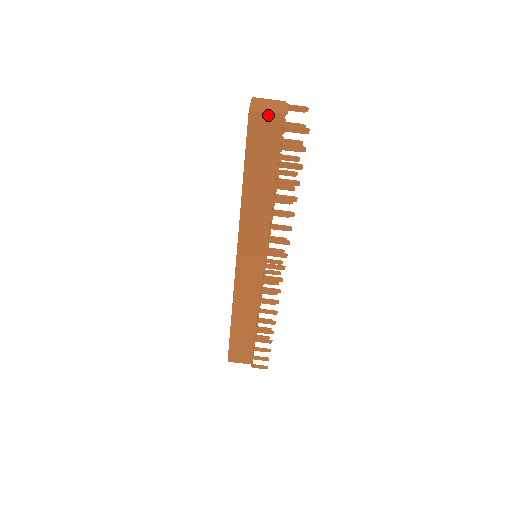
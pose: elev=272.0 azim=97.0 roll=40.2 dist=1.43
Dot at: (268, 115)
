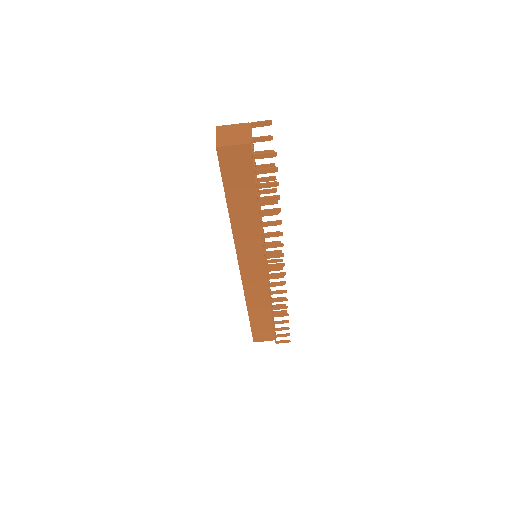
Dot at: (235, 147)
